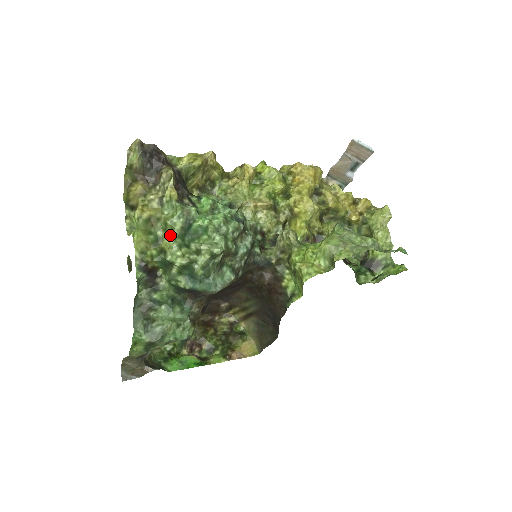
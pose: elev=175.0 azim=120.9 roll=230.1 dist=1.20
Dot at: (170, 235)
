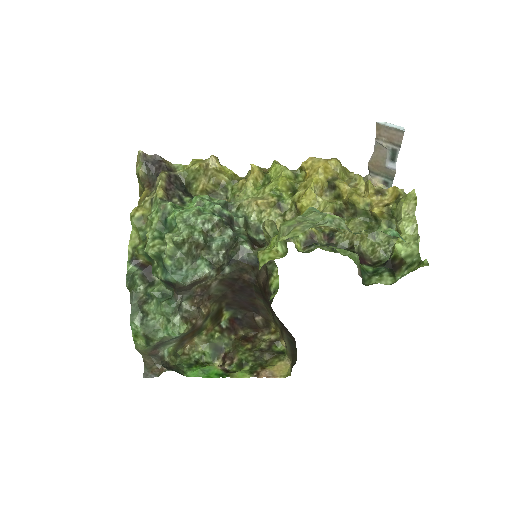
Dot at: (150, 229)
